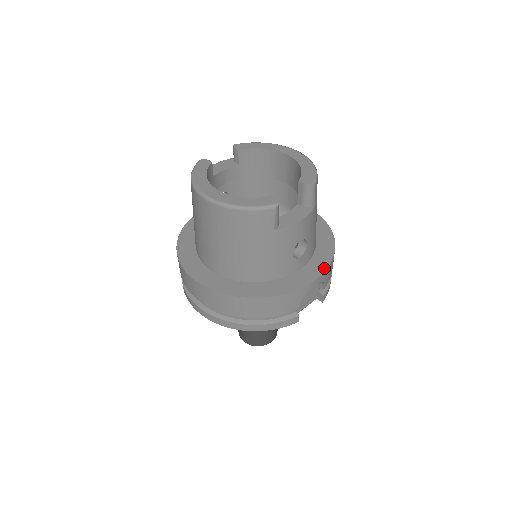
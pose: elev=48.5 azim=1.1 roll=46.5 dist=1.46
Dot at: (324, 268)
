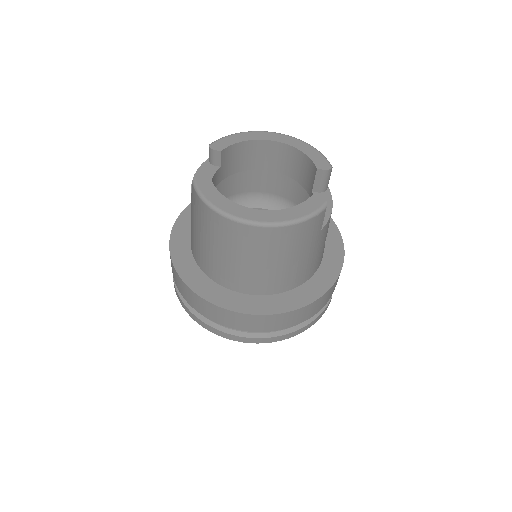
Dot at: (341, 243)
